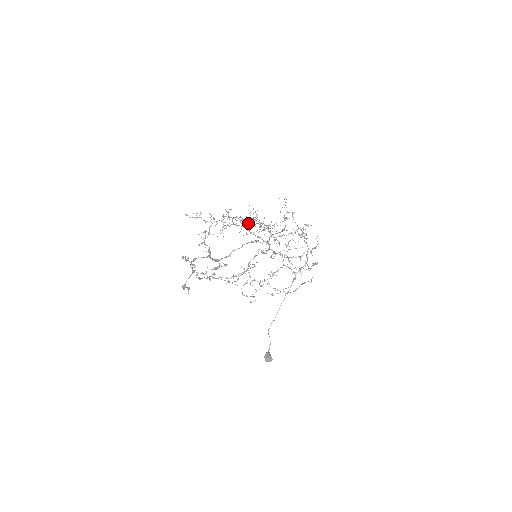
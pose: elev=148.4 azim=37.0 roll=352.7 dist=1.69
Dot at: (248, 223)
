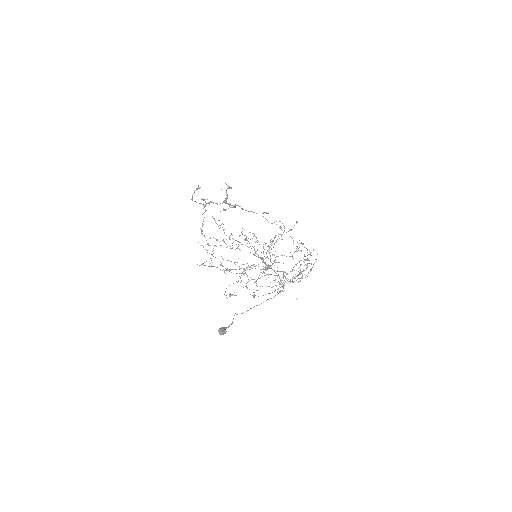
Dot at: (258, 257)
